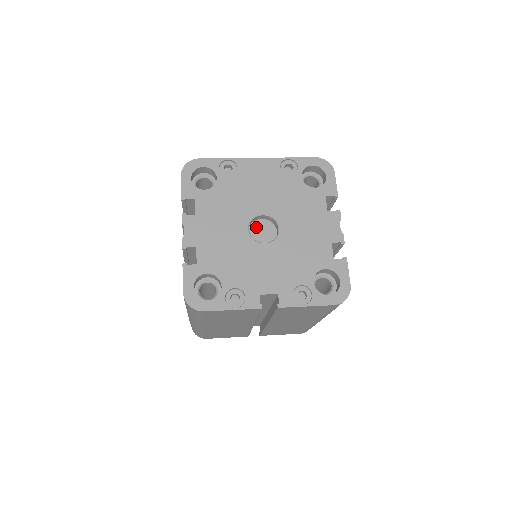
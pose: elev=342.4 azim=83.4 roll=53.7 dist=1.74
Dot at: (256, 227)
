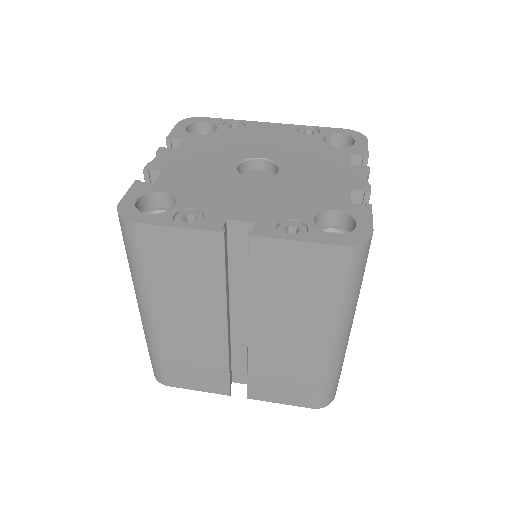
Dot at: (250, 175)
